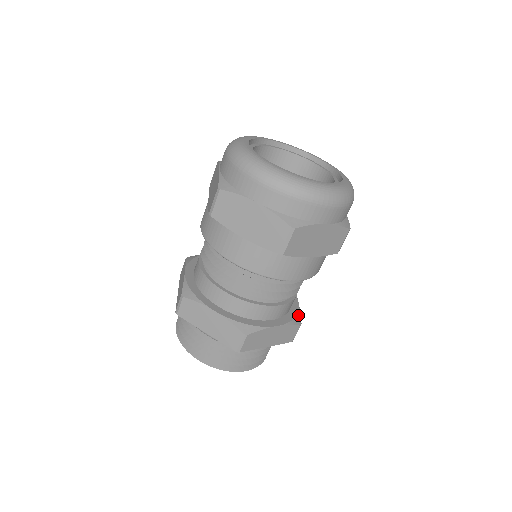
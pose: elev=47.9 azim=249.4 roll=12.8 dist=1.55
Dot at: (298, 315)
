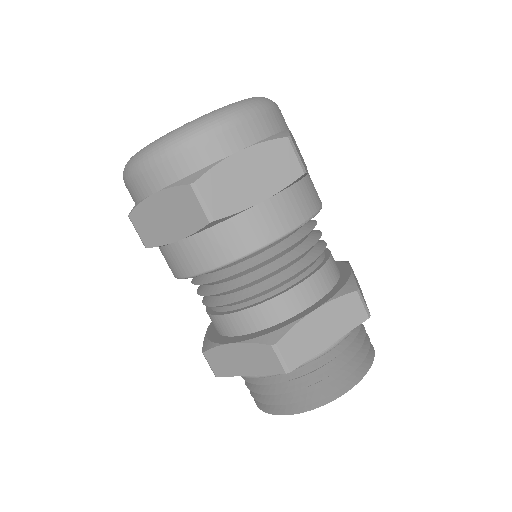
Dot at: (349, 282)
